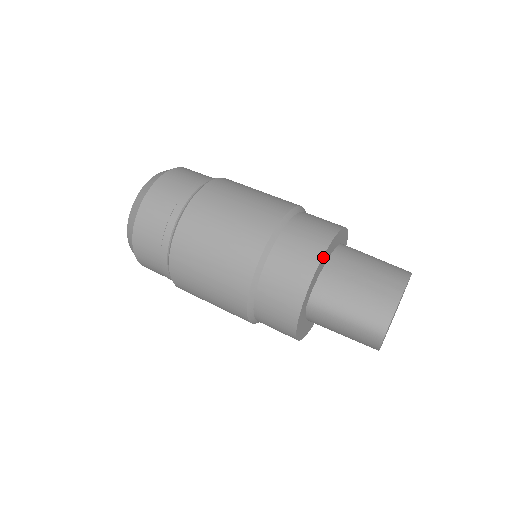
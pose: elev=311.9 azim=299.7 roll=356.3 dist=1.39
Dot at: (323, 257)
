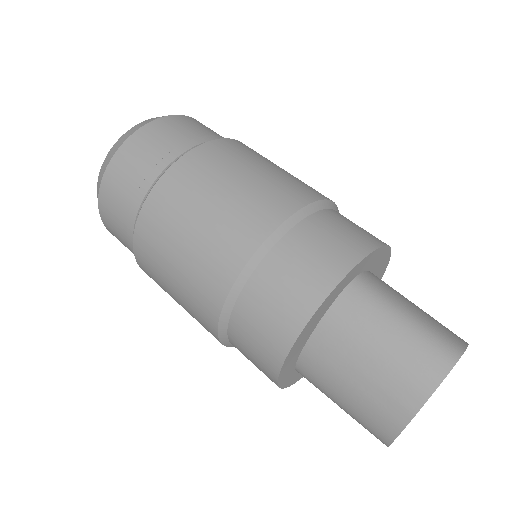
Dot at: (289, 355)
